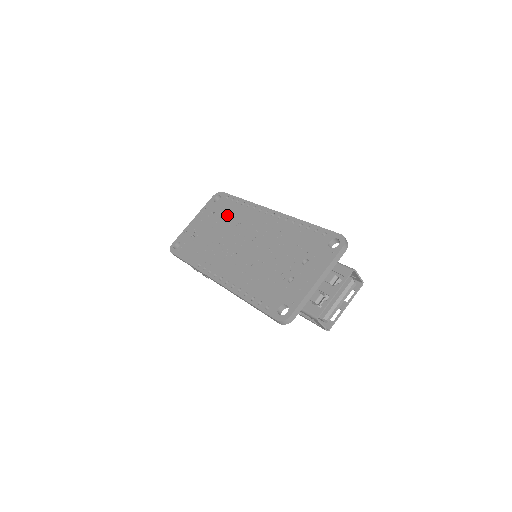
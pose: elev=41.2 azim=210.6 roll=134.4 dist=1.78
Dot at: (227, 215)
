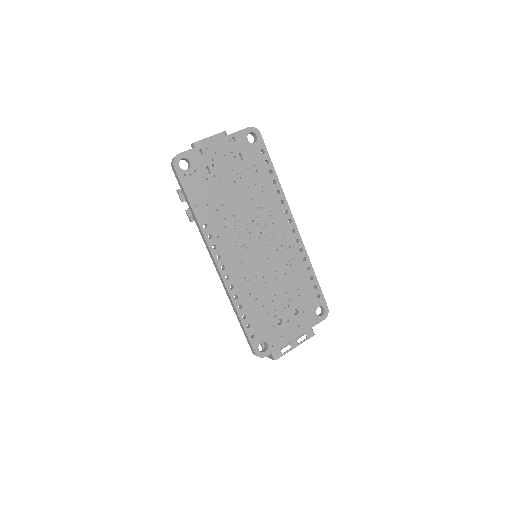
Dot at: (255, 181)
